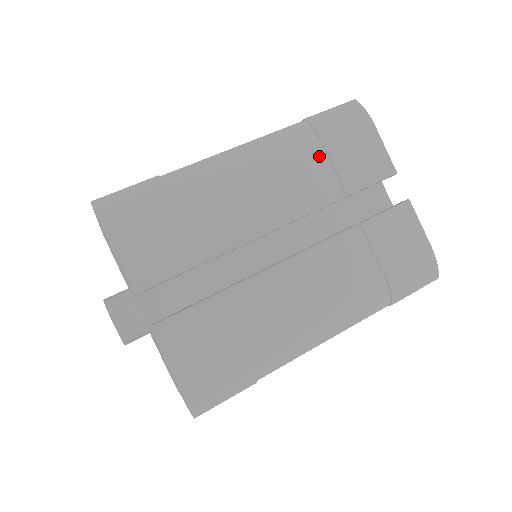
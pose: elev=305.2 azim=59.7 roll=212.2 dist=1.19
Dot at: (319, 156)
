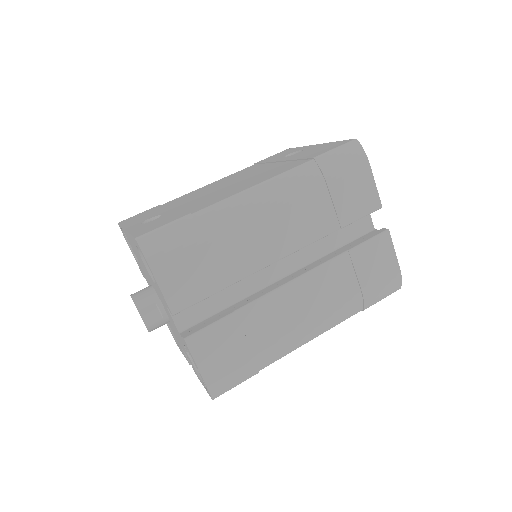
Dot at: (323, 195)
